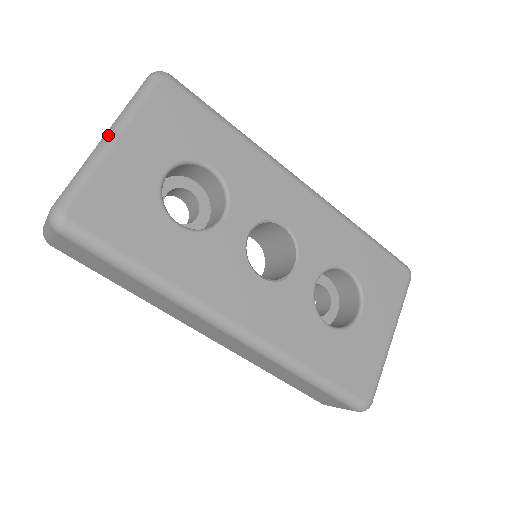
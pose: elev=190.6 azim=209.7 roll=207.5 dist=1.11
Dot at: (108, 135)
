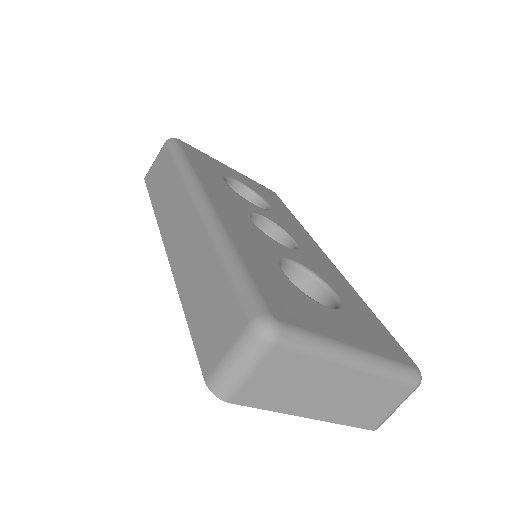
Dot at: occluded
